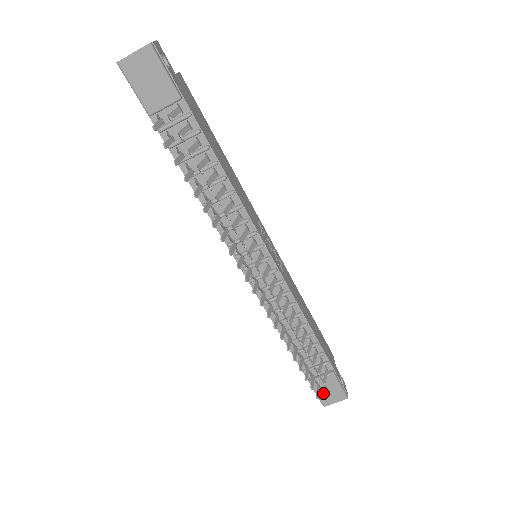
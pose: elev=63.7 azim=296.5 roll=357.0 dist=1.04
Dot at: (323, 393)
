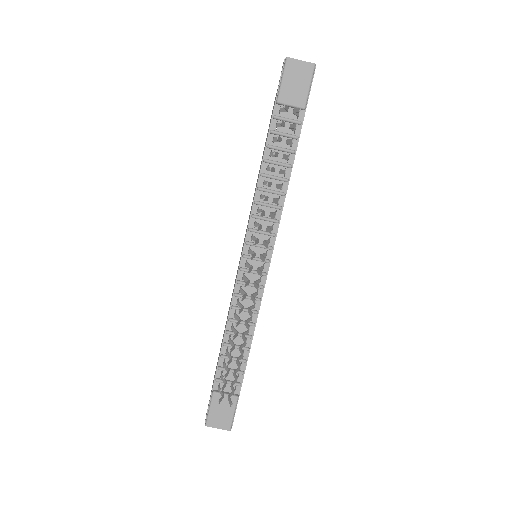
Dot at: (215, 411)
